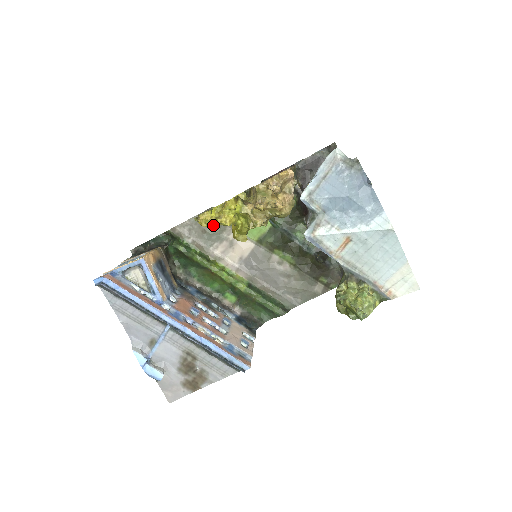
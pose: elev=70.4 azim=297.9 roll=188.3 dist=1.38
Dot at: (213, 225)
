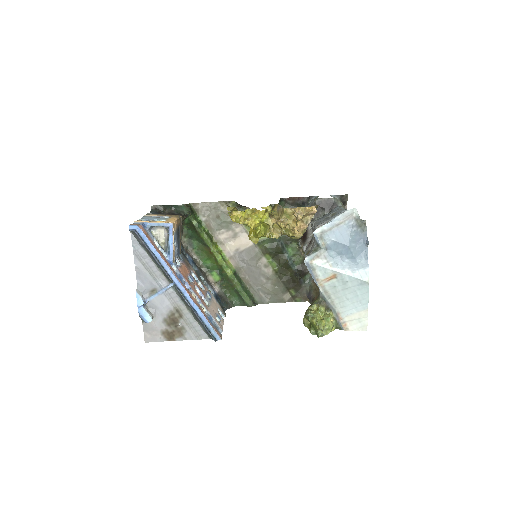
Dot at: (240, 223)
